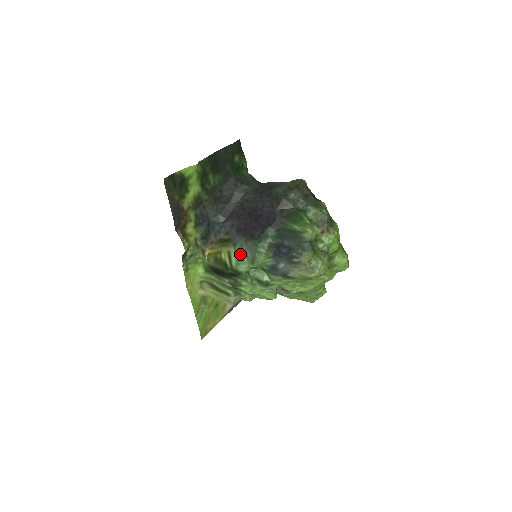
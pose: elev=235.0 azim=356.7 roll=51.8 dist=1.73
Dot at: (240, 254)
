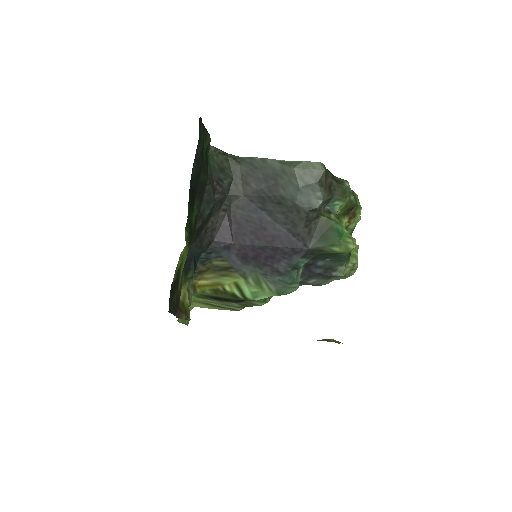
Dot at: (256, 286)
